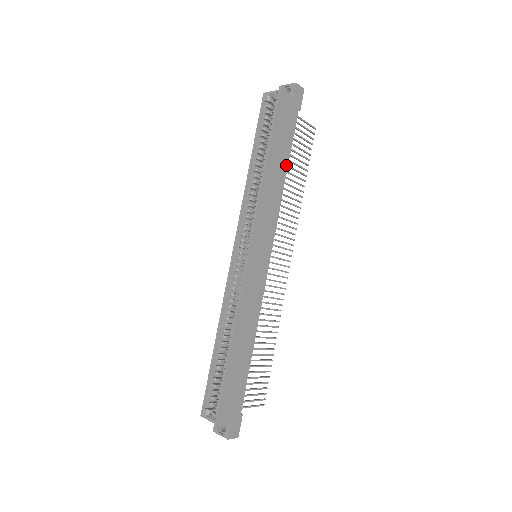
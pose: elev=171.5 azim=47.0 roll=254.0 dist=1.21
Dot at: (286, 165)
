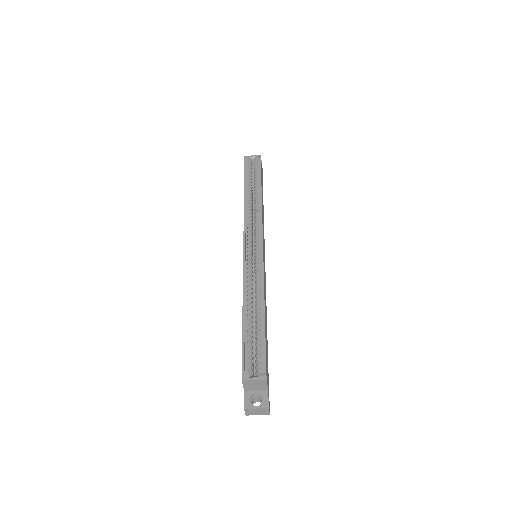
Dot at: occluded
